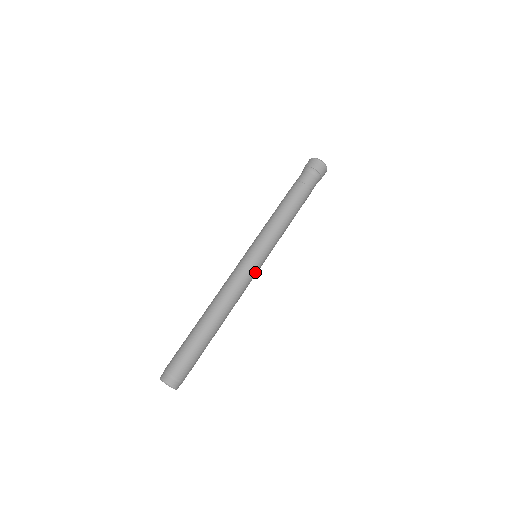
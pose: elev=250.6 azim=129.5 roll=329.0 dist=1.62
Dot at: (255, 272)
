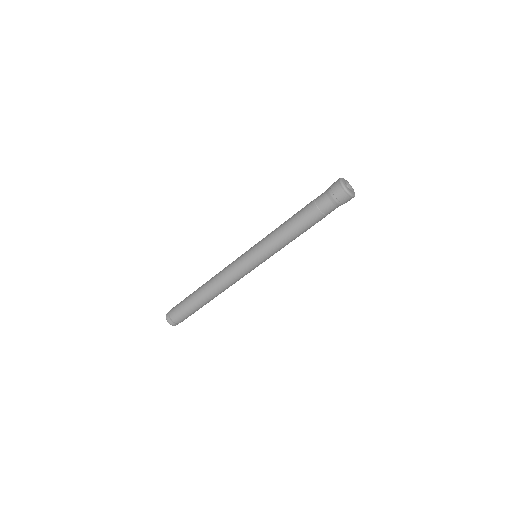
Dot at: (248, 271)
